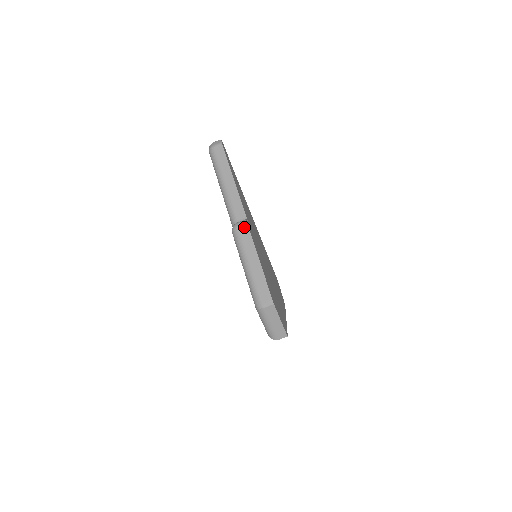
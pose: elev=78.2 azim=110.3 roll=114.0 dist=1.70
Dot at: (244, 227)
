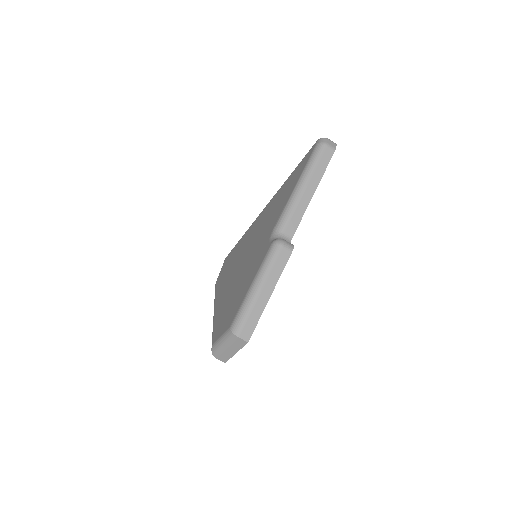
Dot at: (287, 252)
